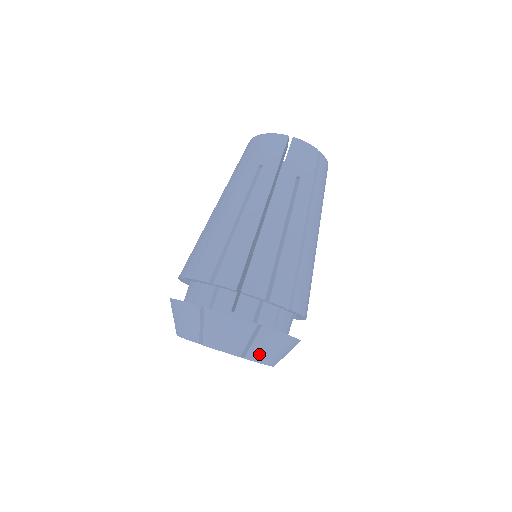
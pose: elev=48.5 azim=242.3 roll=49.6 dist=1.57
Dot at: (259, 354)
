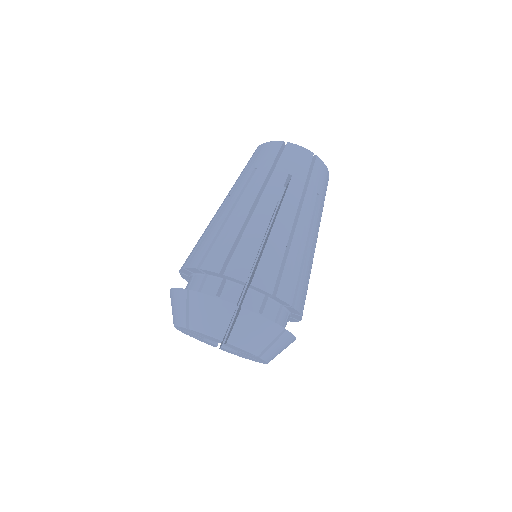
Dot at: (242, 339)
